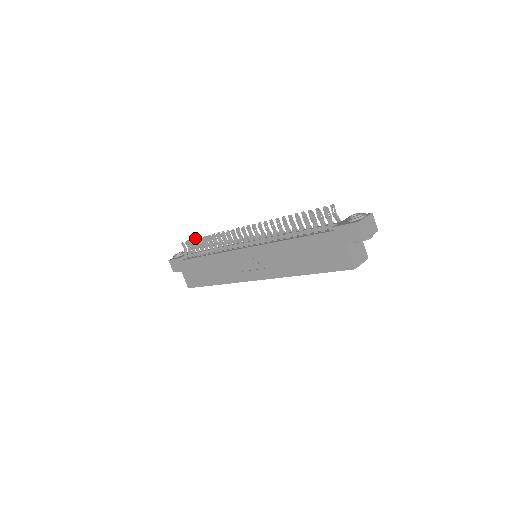
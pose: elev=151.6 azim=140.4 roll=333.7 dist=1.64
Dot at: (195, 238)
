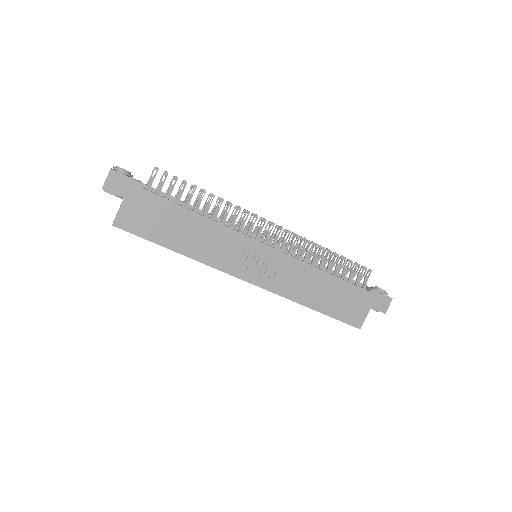
Dot at: occluded
